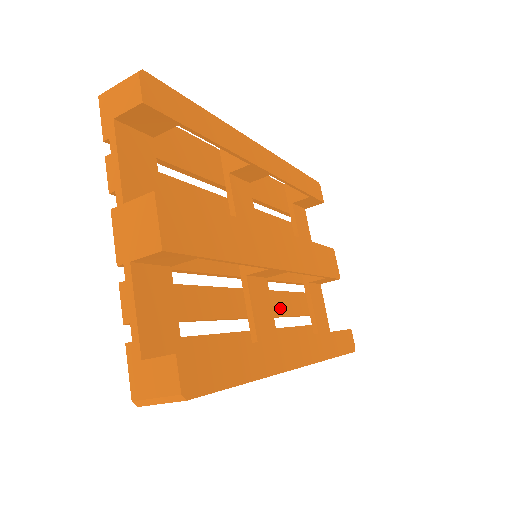
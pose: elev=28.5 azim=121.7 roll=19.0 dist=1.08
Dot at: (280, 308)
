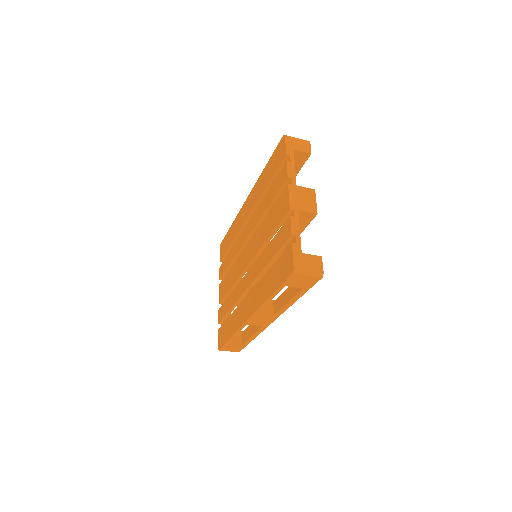
Dot at: occluded
